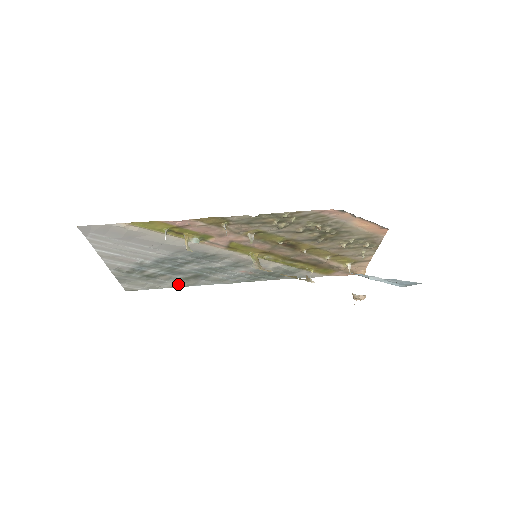
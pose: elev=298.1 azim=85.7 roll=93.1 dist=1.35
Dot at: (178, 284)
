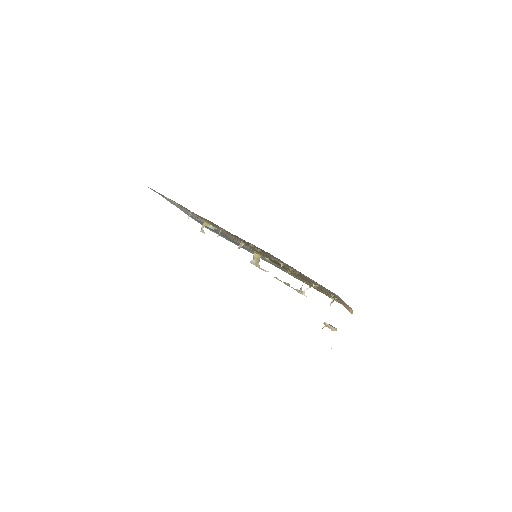
Dot at: occluded
